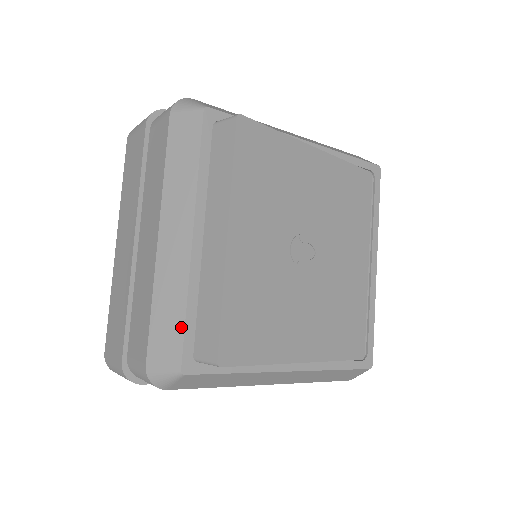
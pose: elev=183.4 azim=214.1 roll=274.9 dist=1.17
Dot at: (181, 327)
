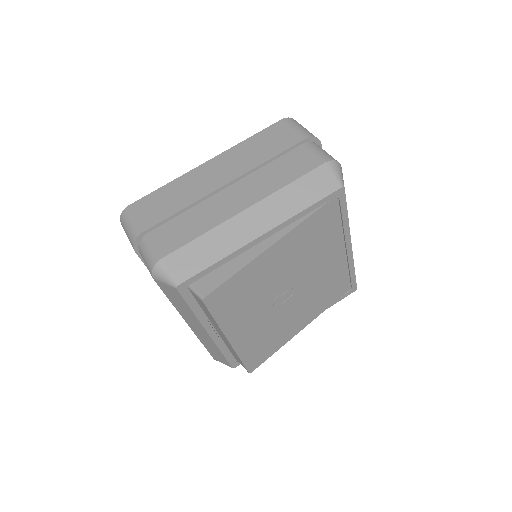
Dot at: (224, 358)
